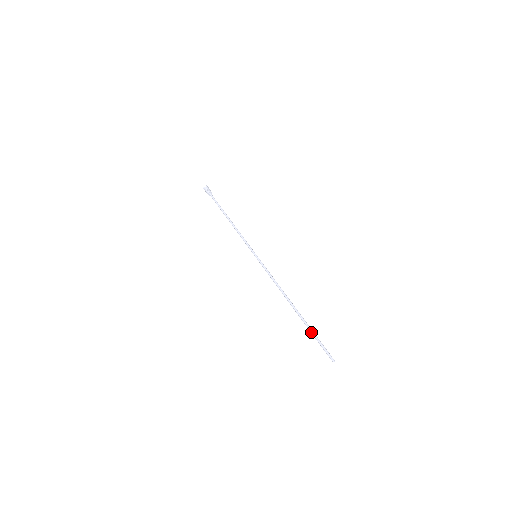
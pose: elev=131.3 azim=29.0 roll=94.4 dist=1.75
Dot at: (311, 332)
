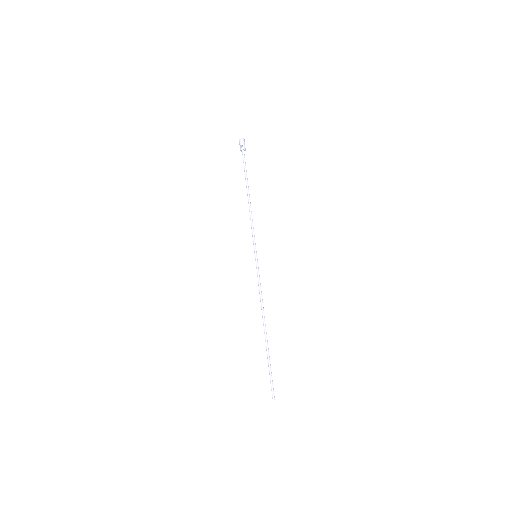
Dot at: (268, 364)
